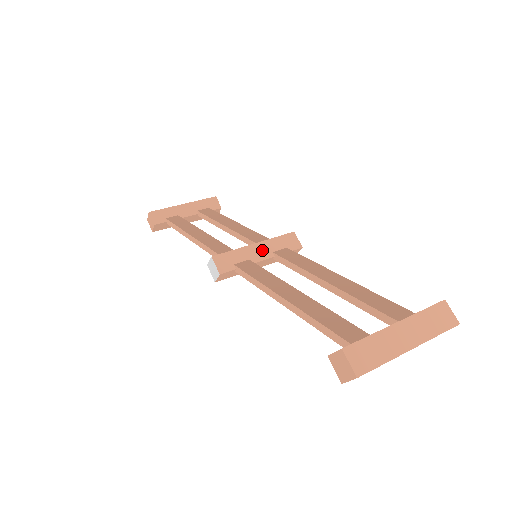
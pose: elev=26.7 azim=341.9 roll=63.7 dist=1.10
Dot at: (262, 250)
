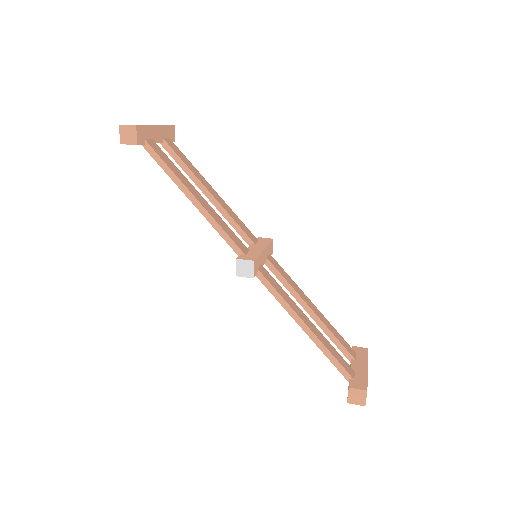
Dot at: (265, 255)
